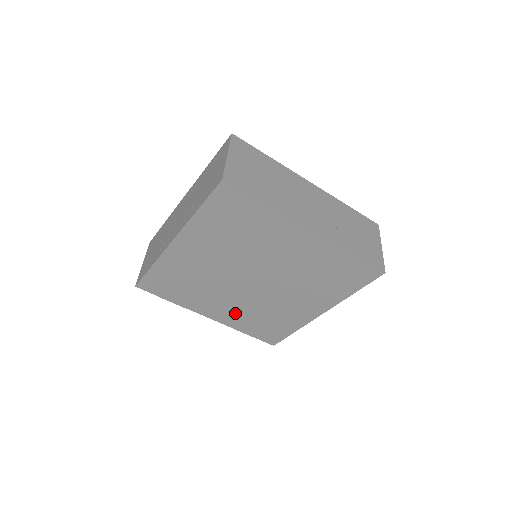
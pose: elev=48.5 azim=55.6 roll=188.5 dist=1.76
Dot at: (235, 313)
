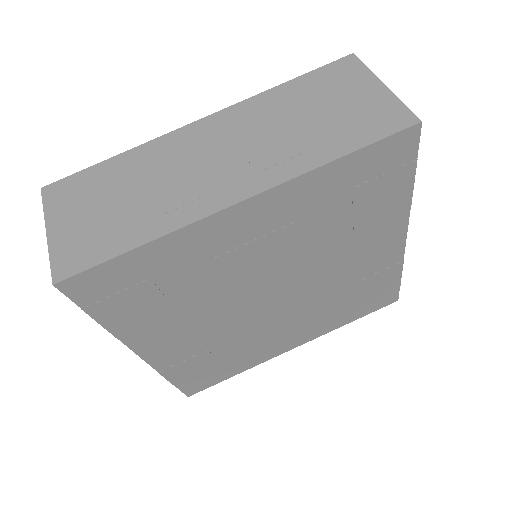
Dot at: (191, 347)
